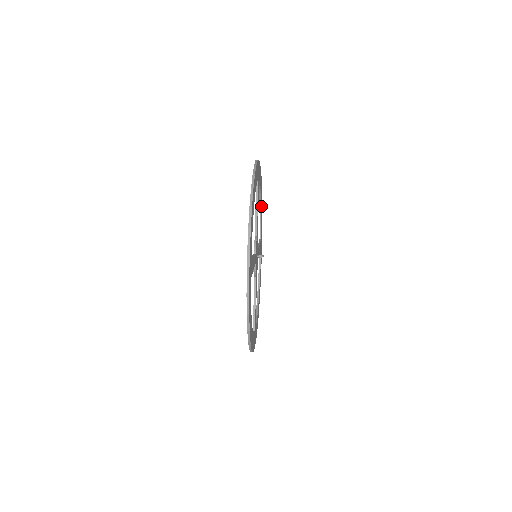
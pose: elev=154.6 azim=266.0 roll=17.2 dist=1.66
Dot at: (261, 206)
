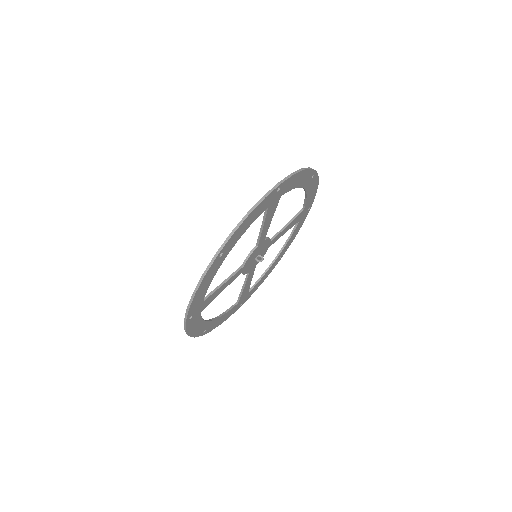
Dot at: (308, 188)
